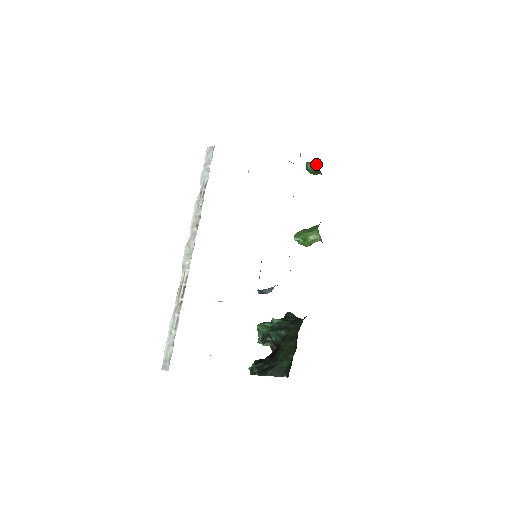
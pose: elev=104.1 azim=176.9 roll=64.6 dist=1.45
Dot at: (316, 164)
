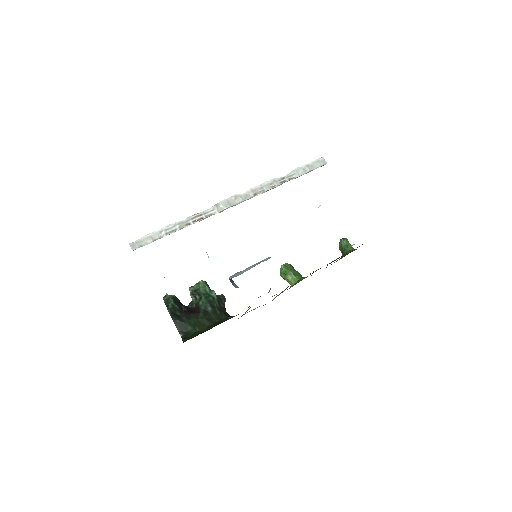
Dot at: (349, 248)
